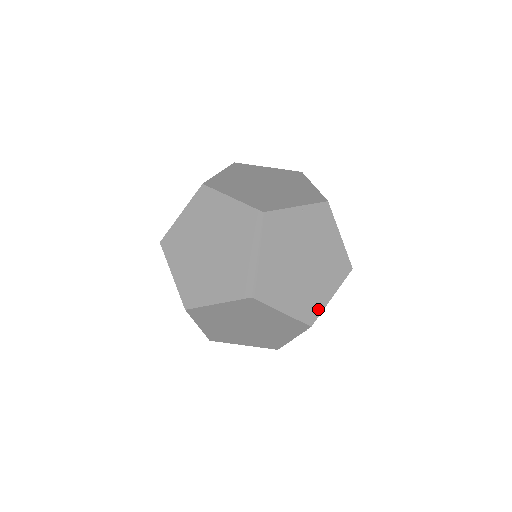
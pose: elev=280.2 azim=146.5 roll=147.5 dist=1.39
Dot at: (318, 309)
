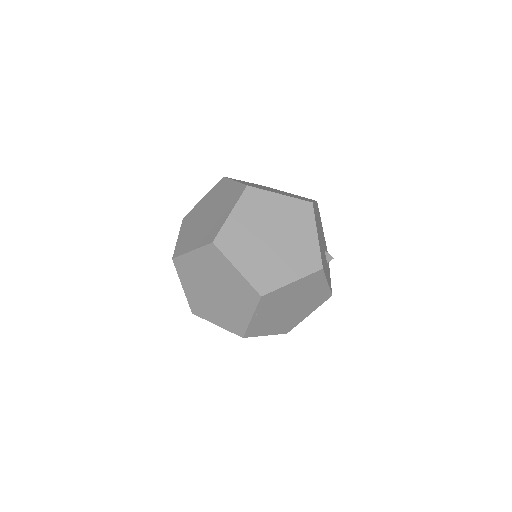
Dot at: (326, 292)
